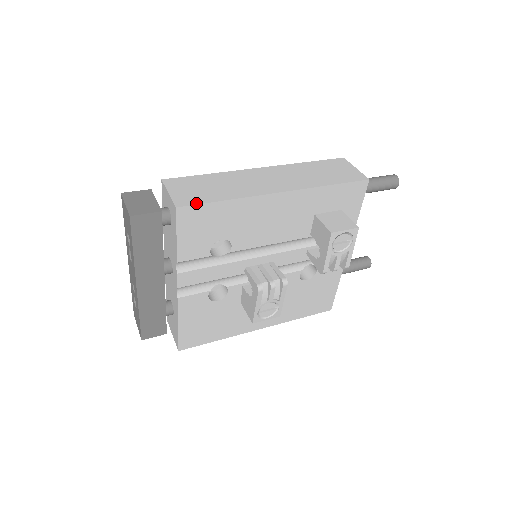
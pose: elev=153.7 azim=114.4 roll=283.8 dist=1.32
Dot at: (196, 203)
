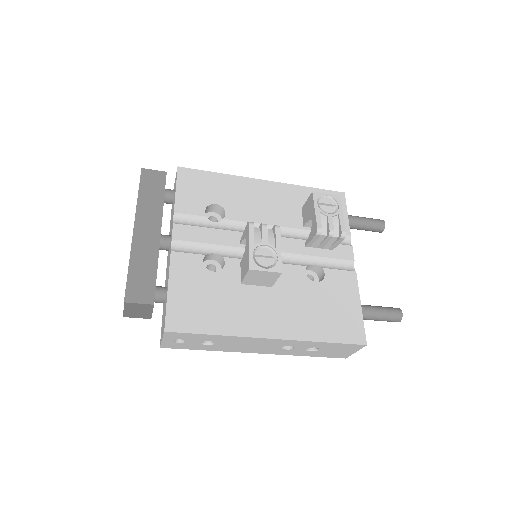
Dot at: (194, 170)
